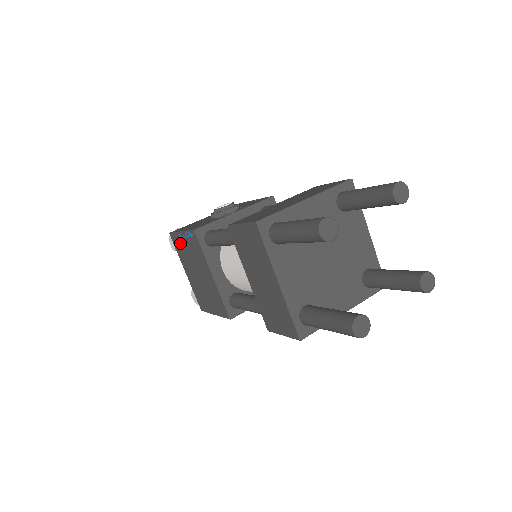
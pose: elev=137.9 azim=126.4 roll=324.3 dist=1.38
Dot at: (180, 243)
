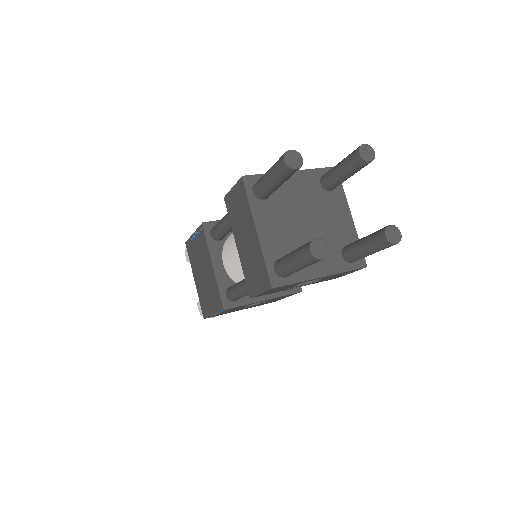
Dot at: (192, 247)
